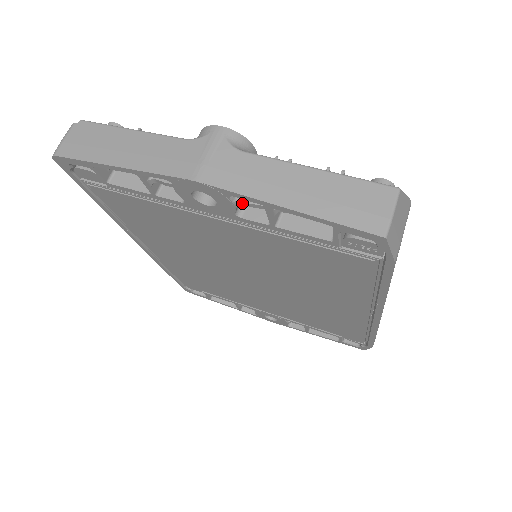
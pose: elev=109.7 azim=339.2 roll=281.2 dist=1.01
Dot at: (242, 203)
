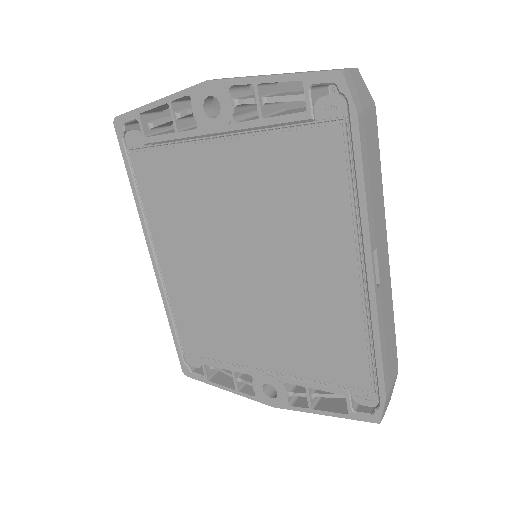
Dot at: (239, 102)
